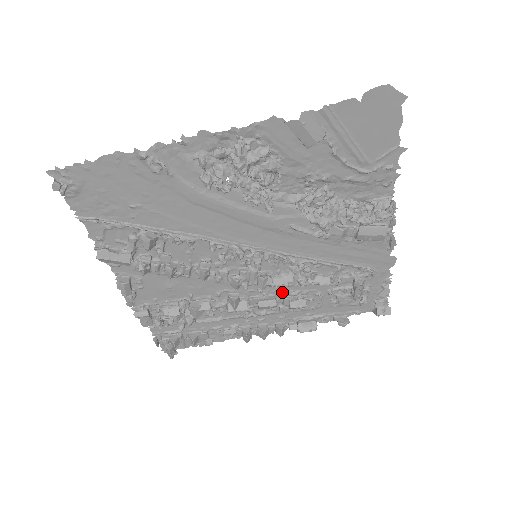
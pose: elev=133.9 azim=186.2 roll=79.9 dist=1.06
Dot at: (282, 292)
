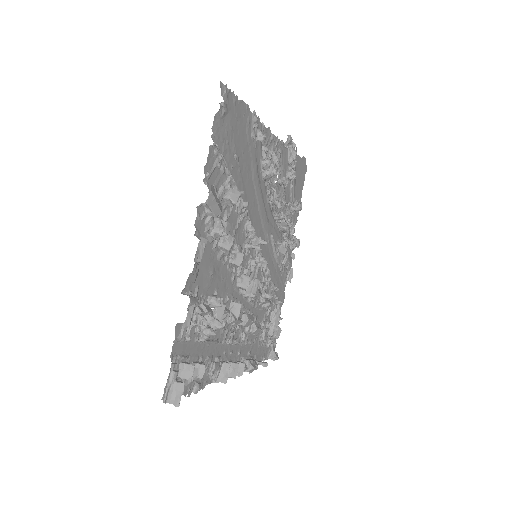
Dot at: (250, 312)
